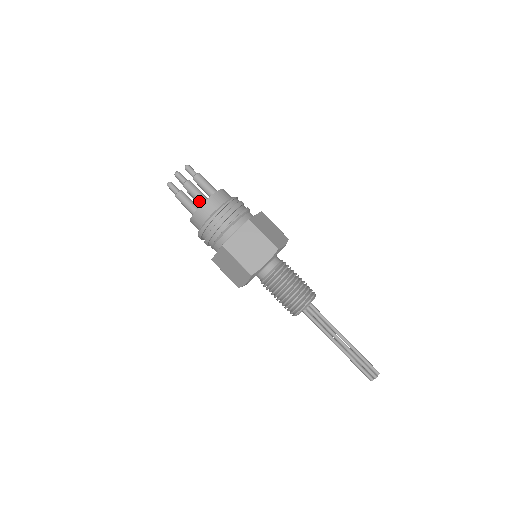
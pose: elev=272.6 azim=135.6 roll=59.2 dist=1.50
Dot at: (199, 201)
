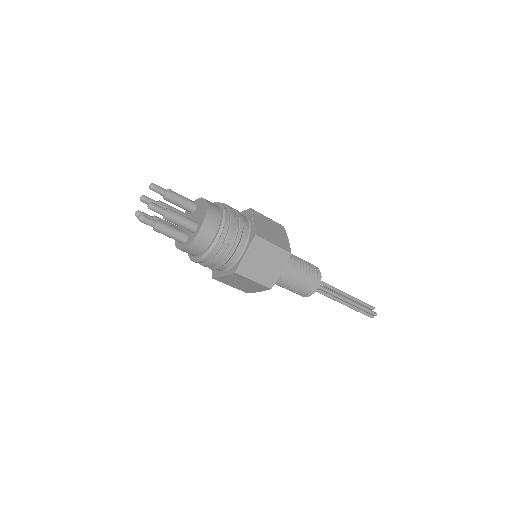
Dot at: occluded
